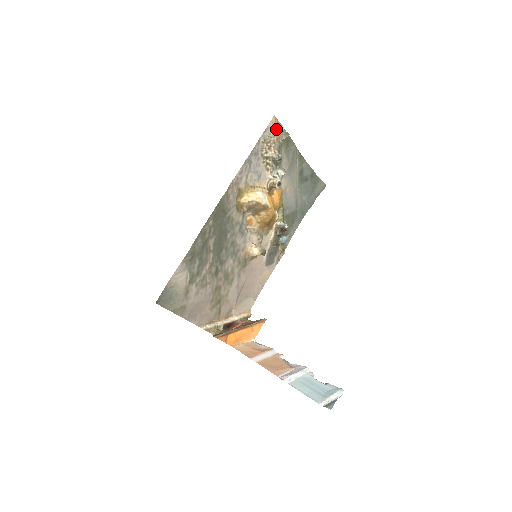
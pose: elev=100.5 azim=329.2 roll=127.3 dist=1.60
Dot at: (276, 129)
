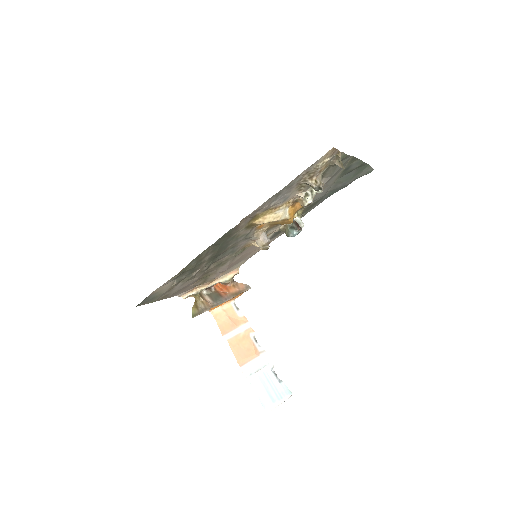
Dot at: (330, 157)
